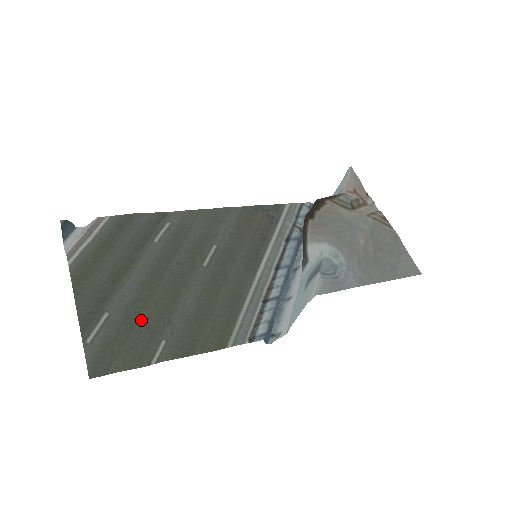
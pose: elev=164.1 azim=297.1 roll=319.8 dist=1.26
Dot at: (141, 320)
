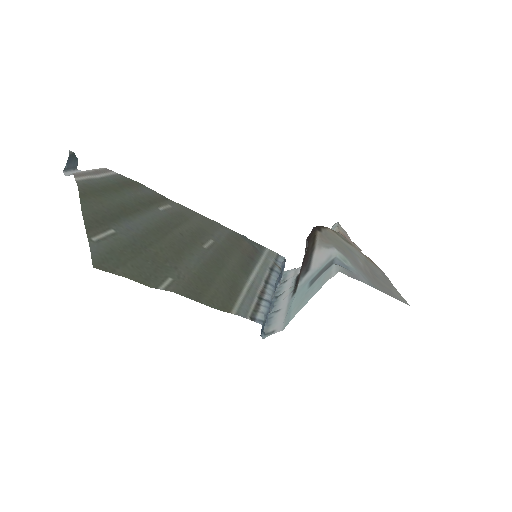
Dot at: (147, 253)
